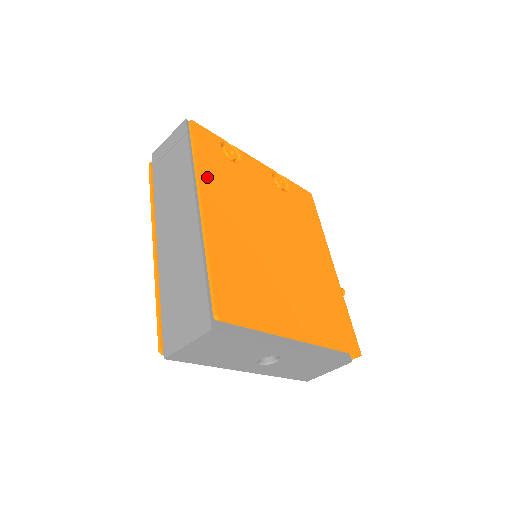
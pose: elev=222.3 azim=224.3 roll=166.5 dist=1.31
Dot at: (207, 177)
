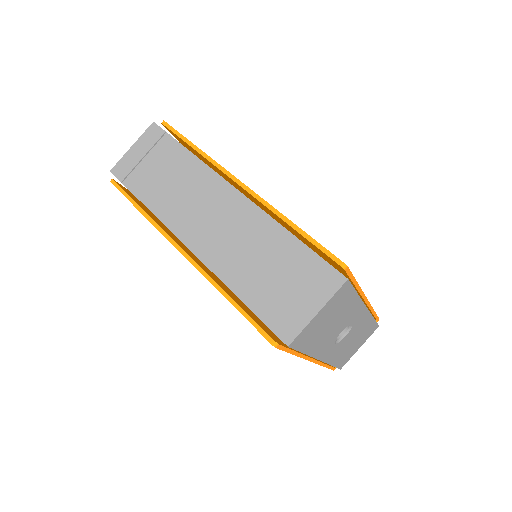
Dot at: occluded
